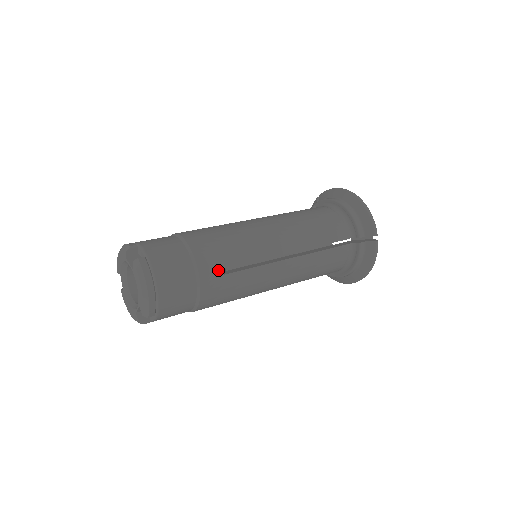
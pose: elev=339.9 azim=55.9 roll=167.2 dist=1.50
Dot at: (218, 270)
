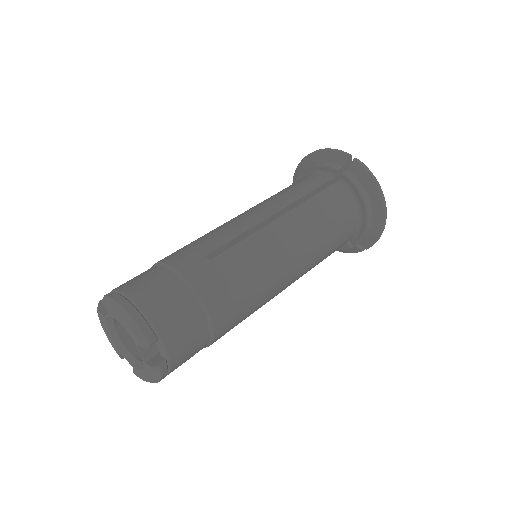
Dot at: occluded
